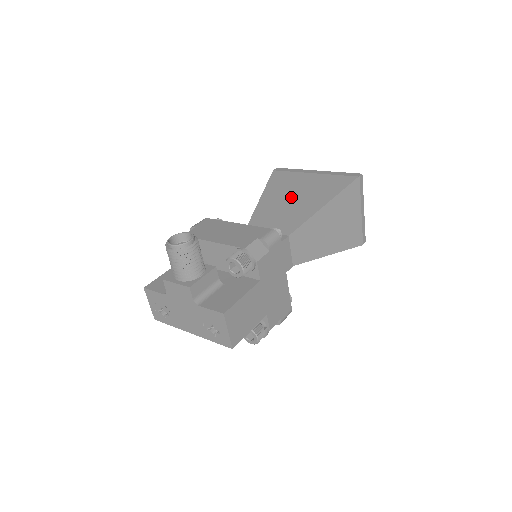
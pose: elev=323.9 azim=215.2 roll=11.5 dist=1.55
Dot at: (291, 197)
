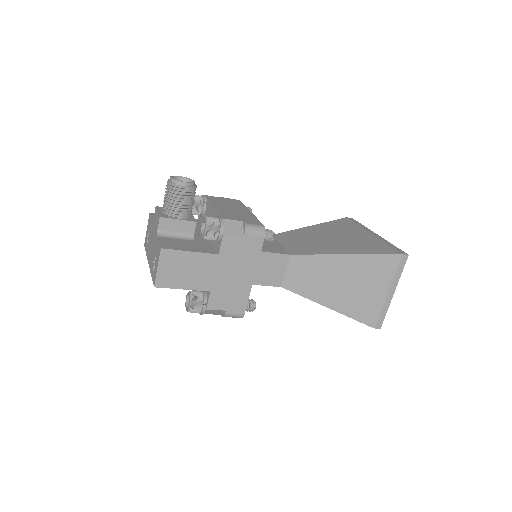
Dot at: (331, 237)
